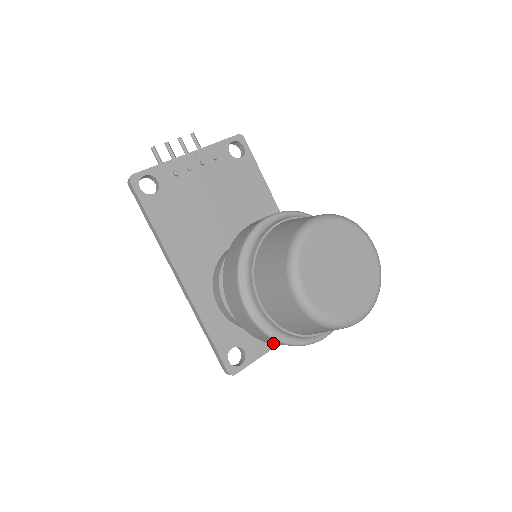
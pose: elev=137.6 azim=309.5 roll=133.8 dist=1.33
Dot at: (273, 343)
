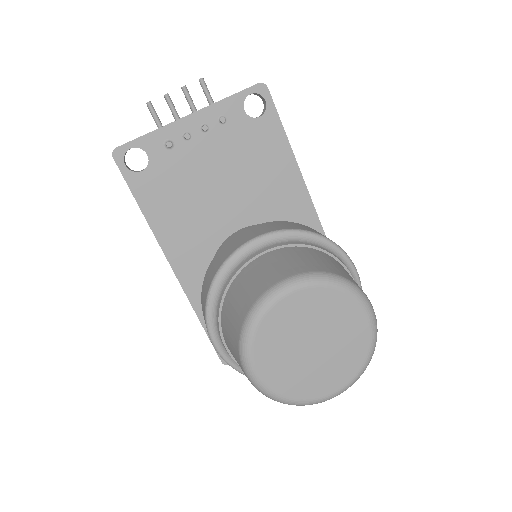
Dot at: occluded
